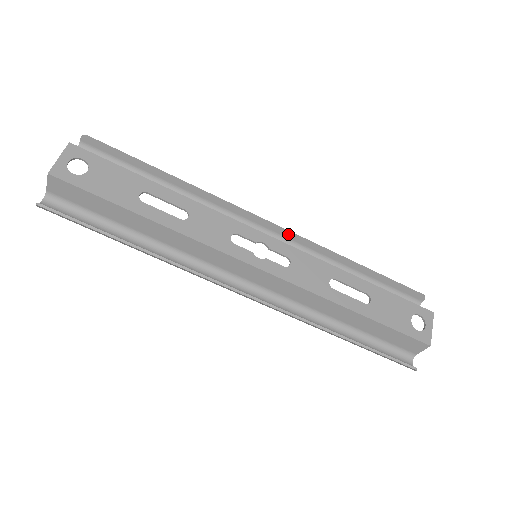
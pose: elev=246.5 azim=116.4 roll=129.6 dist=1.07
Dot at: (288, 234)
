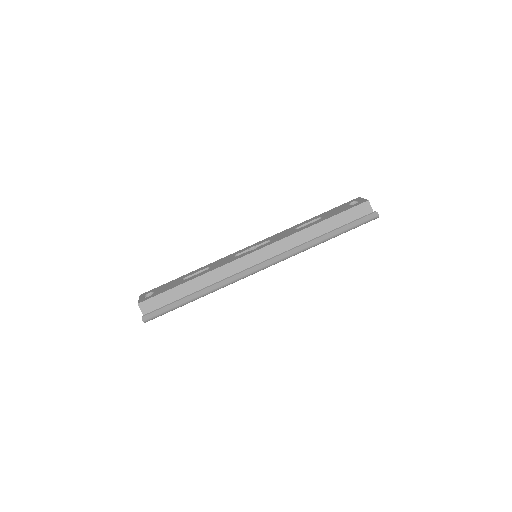
Dot at: occluded
